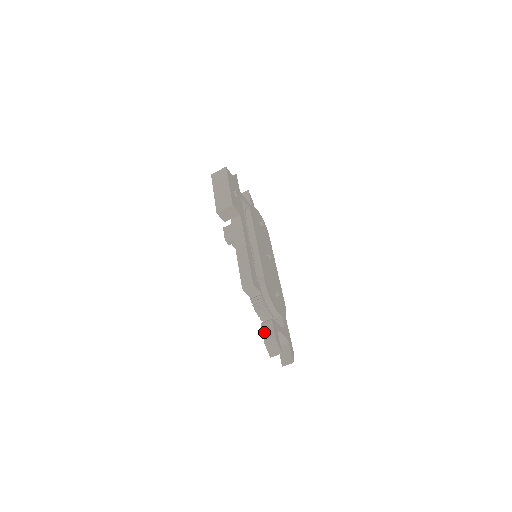
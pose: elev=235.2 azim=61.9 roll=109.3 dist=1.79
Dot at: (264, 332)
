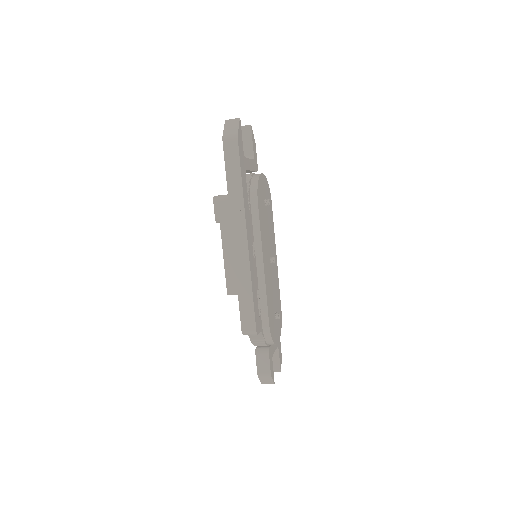
Dot at: (258, 363)
